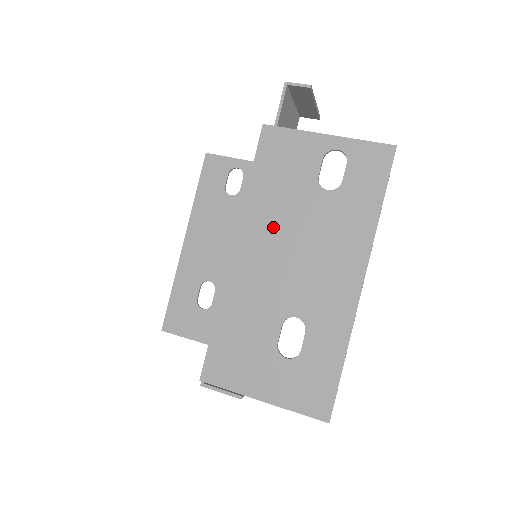
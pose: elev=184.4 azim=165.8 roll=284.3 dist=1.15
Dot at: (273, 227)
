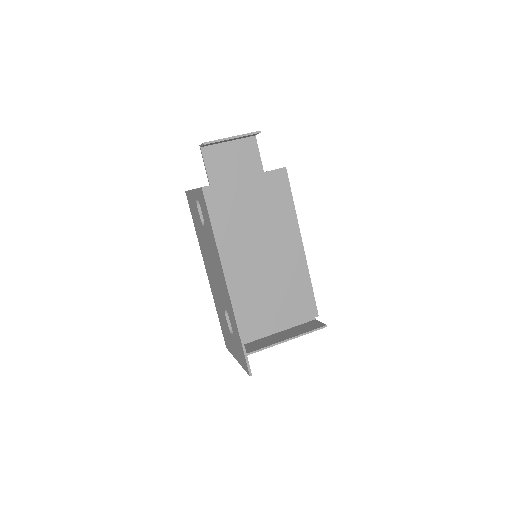
Dot at: (206, 255)
